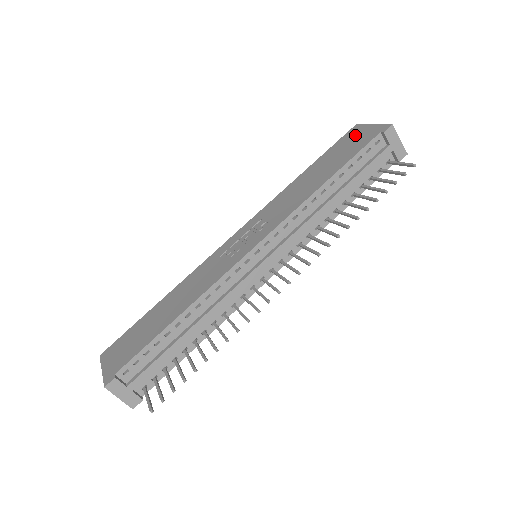
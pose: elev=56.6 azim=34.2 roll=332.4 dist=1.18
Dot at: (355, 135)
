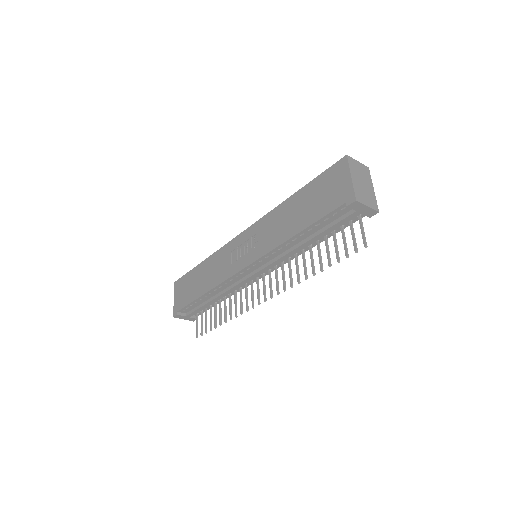
Dot at: (336, 179)
